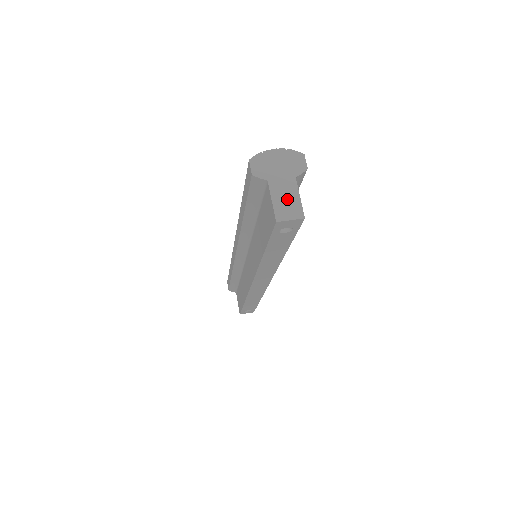
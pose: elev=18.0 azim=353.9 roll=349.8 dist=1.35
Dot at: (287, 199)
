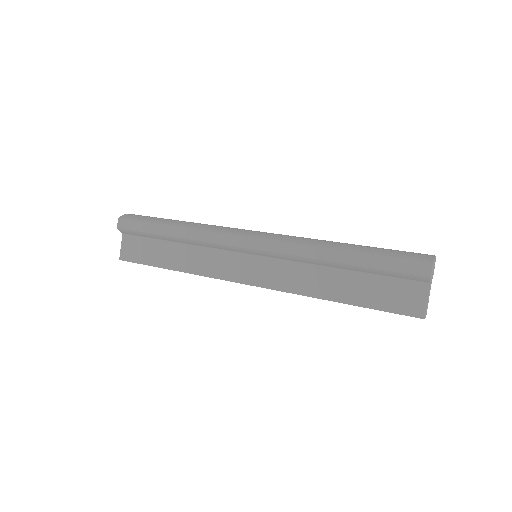
Dot at: (428, 300)
